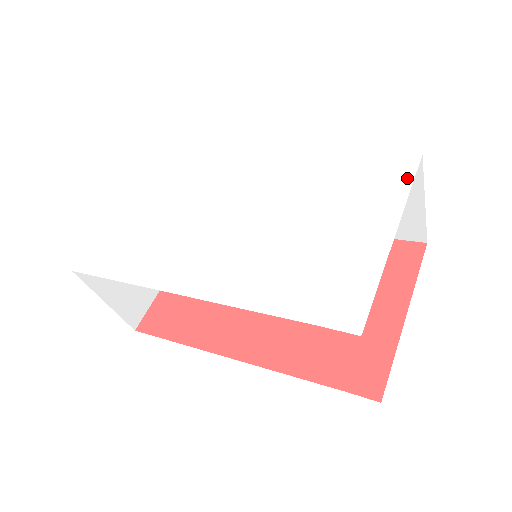
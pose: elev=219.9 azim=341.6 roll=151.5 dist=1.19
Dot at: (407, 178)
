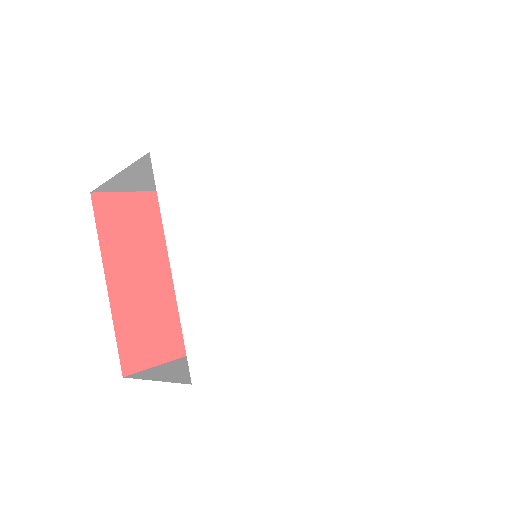
Dot at: (364, 185)
